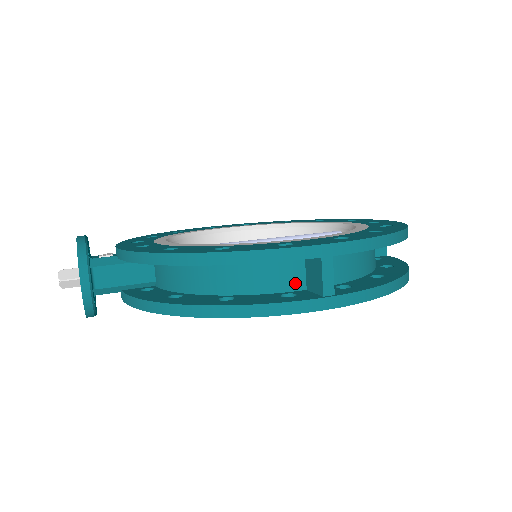
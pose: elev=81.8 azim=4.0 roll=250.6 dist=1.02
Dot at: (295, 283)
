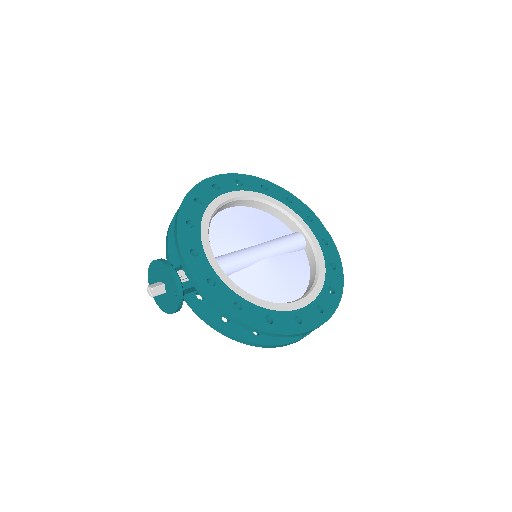
Dot at: occluded
